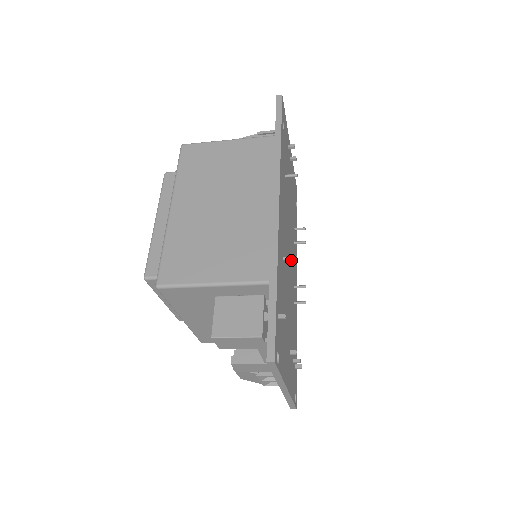
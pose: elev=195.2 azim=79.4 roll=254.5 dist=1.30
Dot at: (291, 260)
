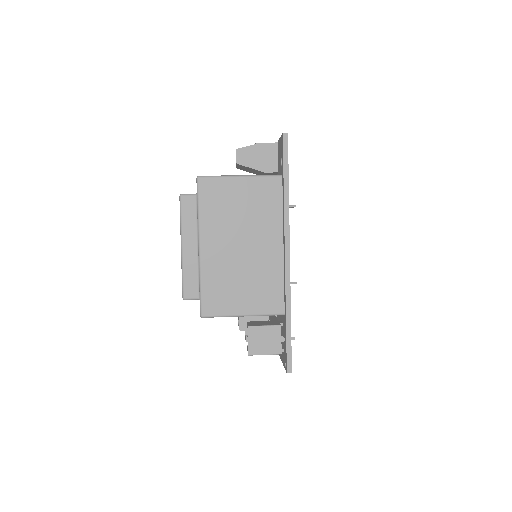
Dot at: occluded
